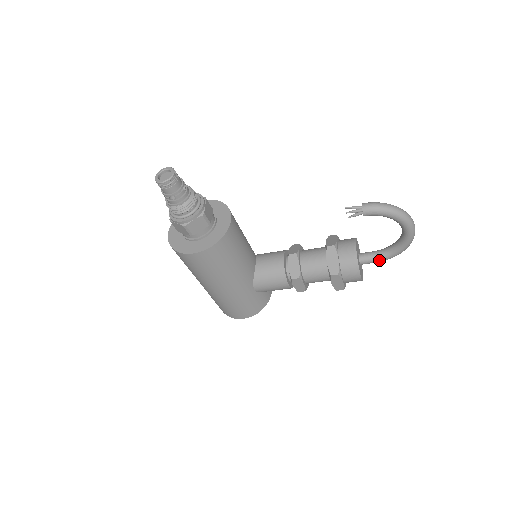
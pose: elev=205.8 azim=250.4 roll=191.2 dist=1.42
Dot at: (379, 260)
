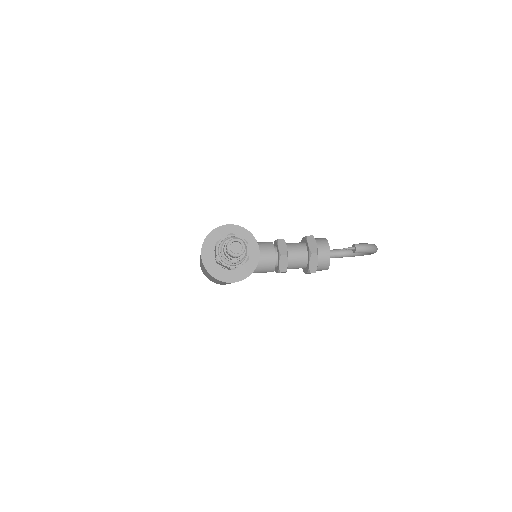
Dot at: (339, 257)
